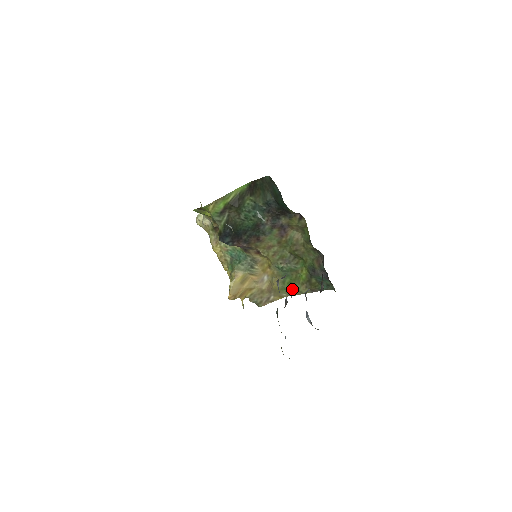
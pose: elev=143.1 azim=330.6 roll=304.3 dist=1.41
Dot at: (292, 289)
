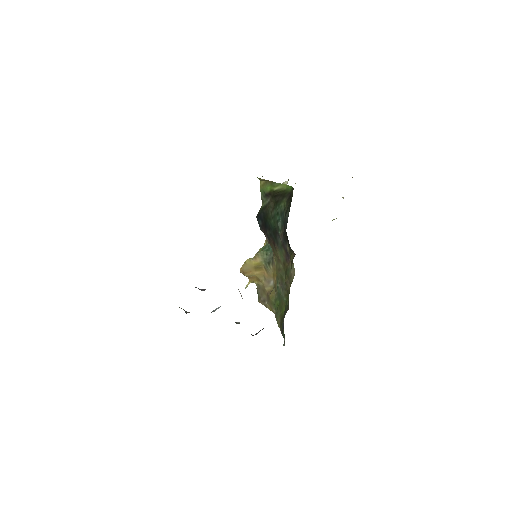
Dot at: (218, 307)
